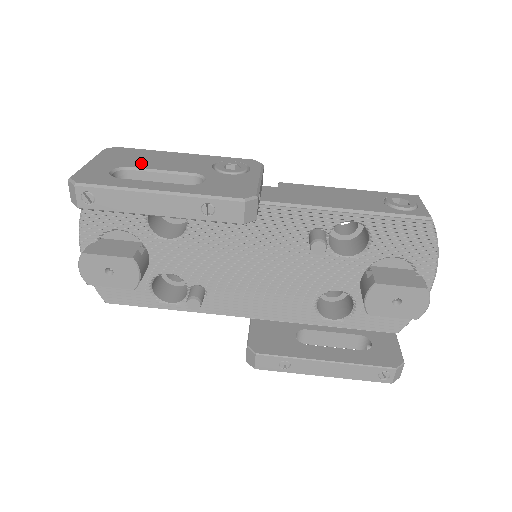
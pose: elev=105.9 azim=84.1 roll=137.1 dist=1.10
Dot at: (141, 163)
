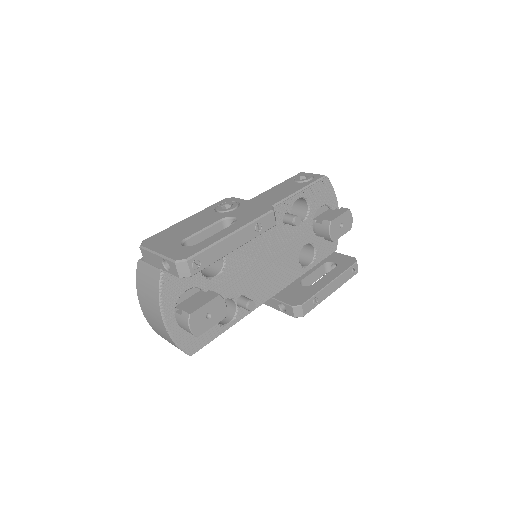
Dot at: (184, 234)
